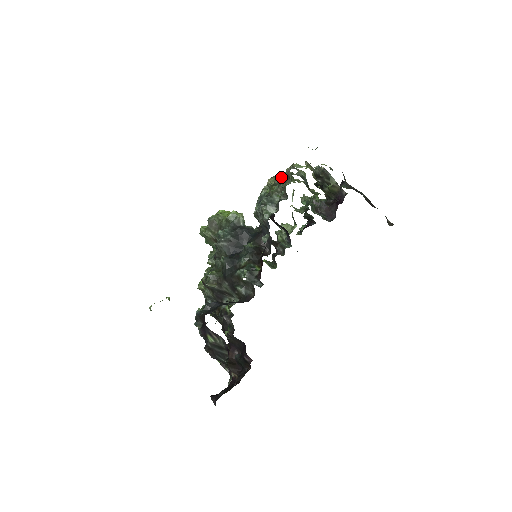
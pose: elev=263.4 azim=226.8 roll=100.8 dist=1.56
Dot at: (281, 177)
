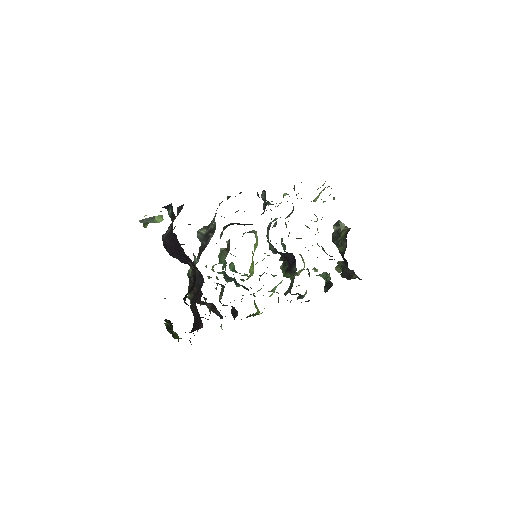
Dot at: occluded
